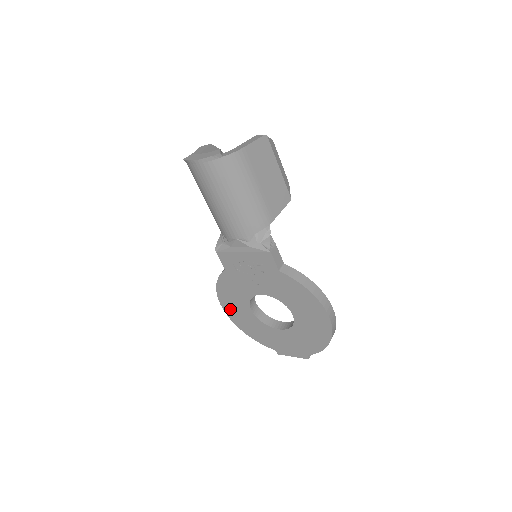
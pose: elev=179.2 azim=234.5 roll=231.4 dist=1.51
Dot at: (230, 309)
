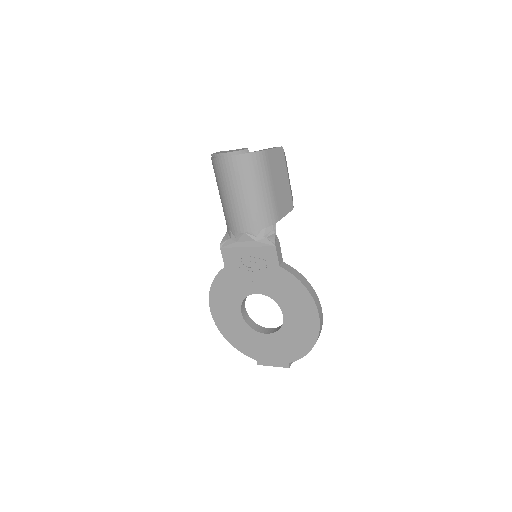
Dot at: (219, 313)
